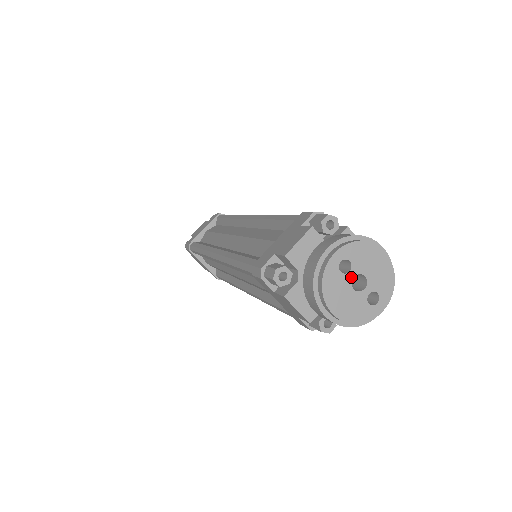
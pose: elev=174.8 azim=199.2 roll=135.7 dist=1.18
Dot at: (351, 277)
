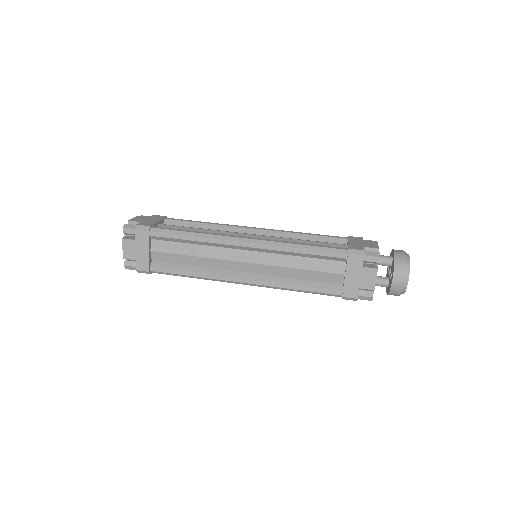
Dot at: occluded
